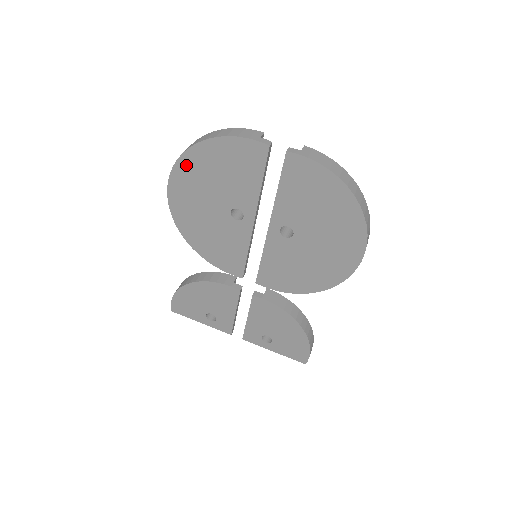
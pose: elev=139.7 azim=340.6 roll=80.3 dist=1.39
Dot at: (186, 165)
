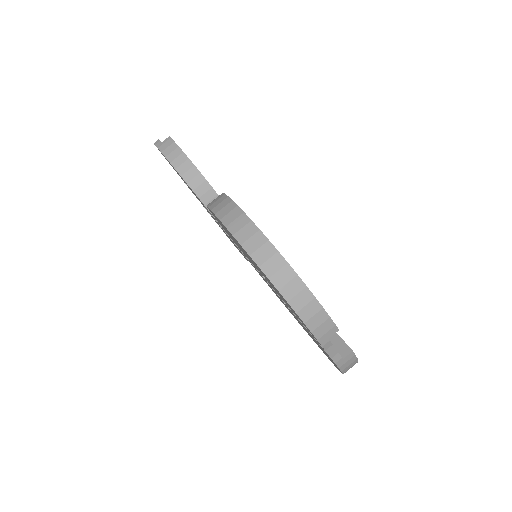
Dot at: (254, 262)
